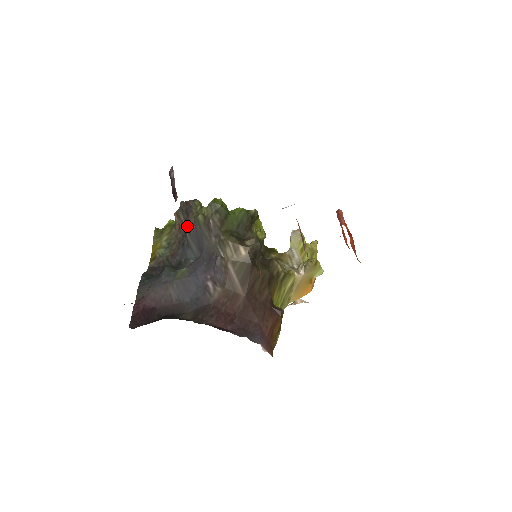
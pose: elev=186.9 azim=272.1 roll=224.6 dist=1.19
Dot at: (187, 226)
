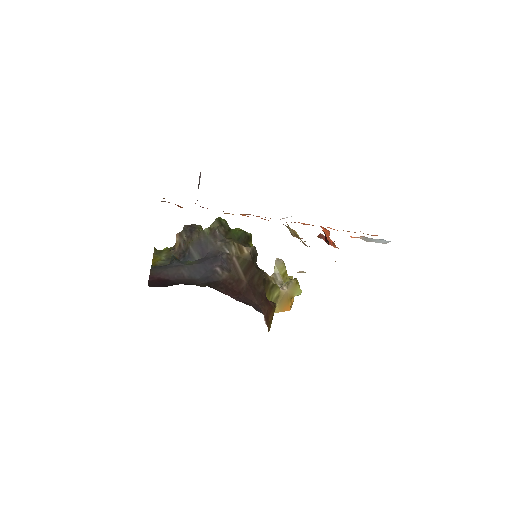
Dot at: (190, 241)
